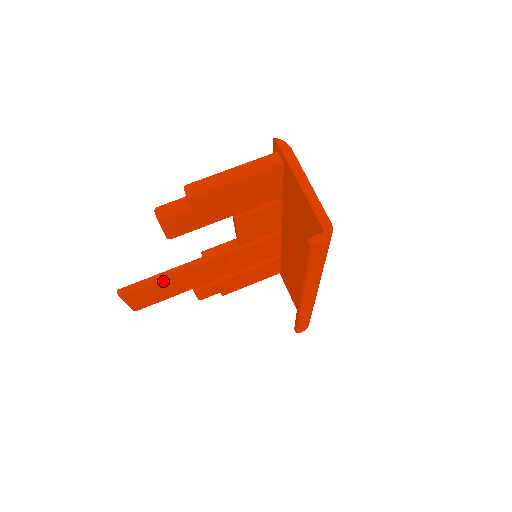
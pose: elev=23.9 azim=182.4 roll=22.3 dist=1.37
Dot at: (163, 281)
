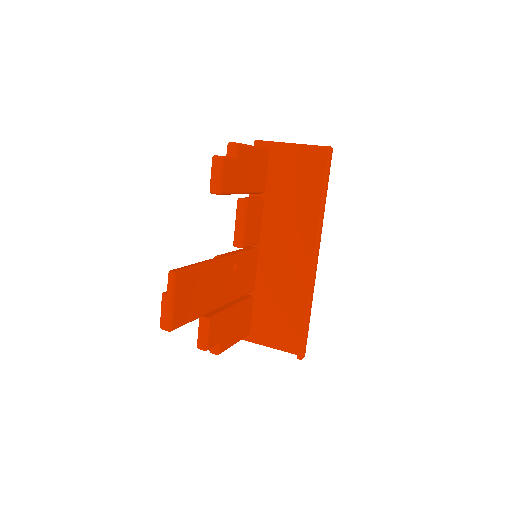
Dot at: (201, 271)
